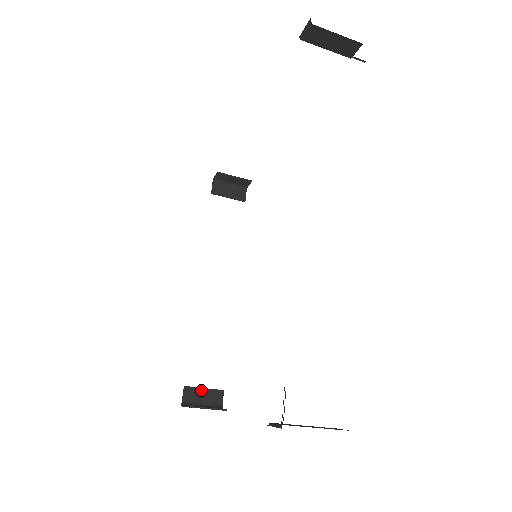
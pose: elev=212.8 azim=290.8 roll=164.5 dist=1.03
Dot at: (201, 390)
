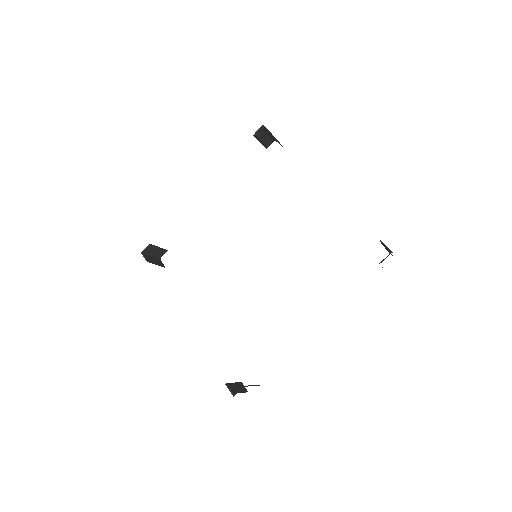
Dot at: (157, 248)
